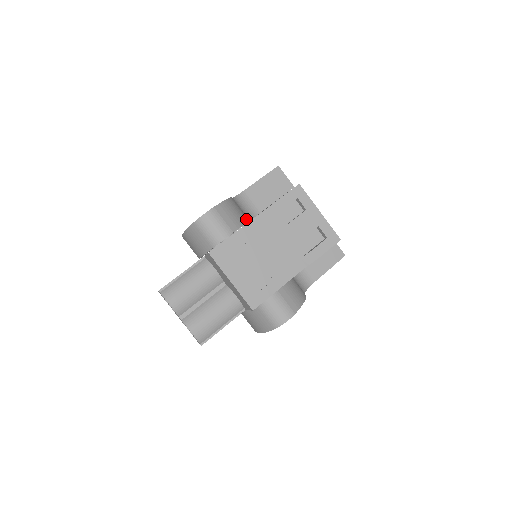
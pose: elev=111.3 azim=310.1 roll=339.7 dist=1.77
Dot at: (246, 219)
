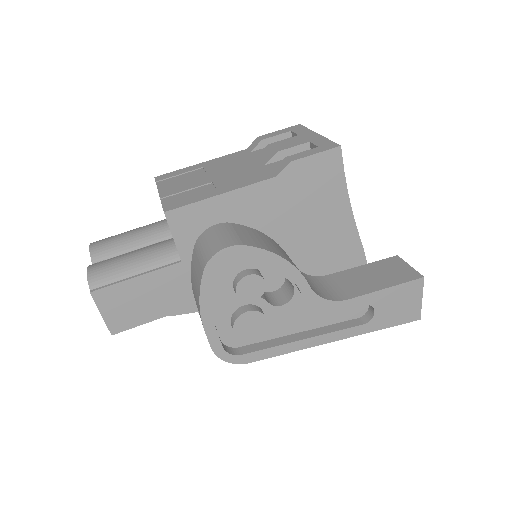
Dot at: occluded
